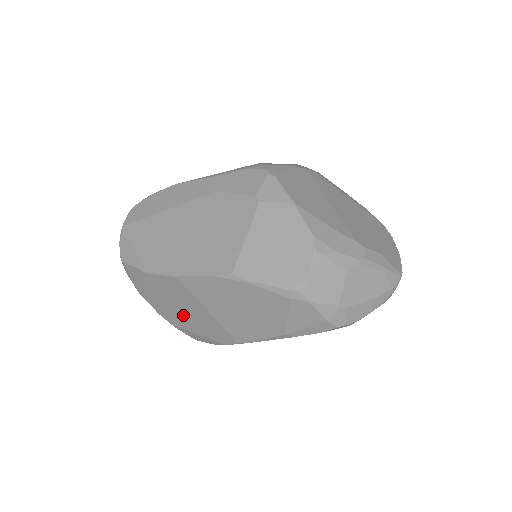
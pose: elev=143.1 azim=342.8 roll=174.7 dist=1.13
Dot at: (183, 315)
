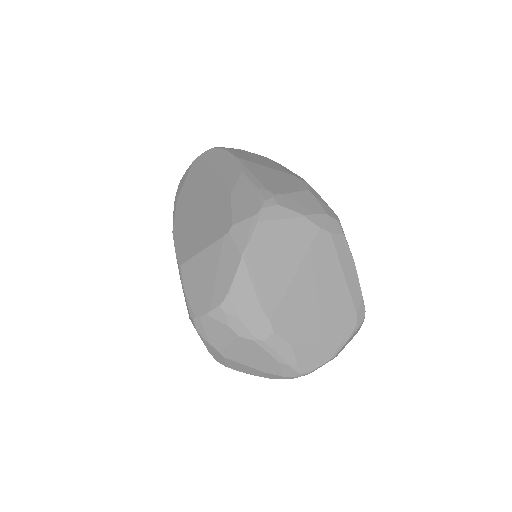
Dot at: occluded
